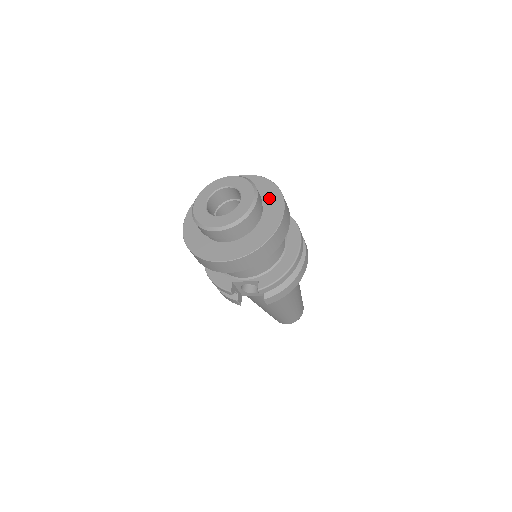
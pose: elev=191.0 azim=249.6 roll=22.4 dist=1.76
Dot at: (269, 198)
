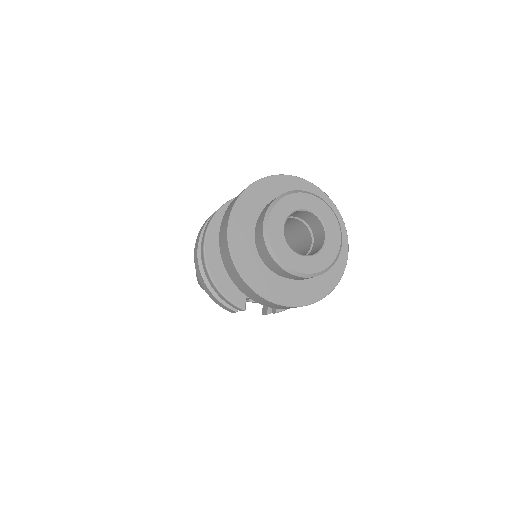
Dot at: occluded
